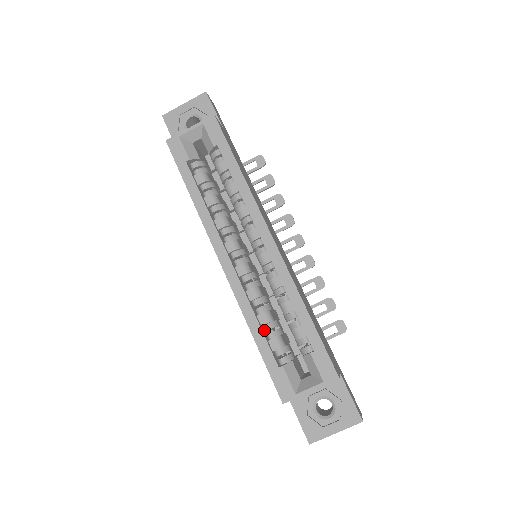
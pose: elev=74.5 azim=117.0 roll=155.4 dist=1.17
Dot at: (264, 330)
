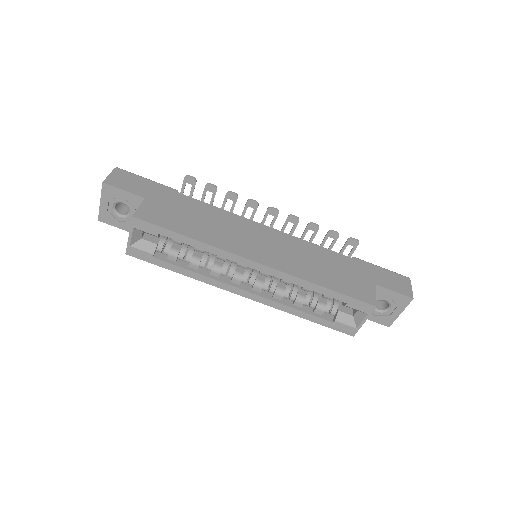
Dot at: (305, 306)
